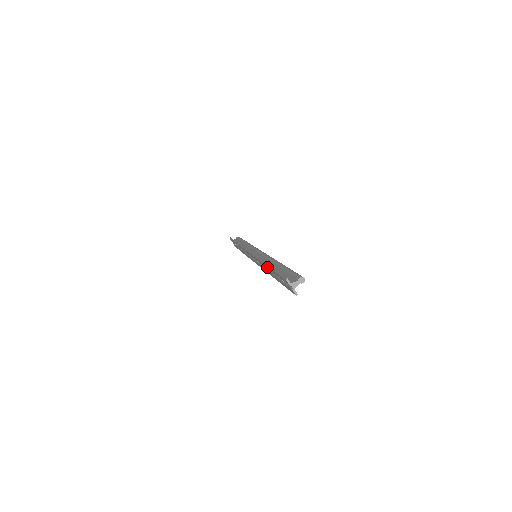
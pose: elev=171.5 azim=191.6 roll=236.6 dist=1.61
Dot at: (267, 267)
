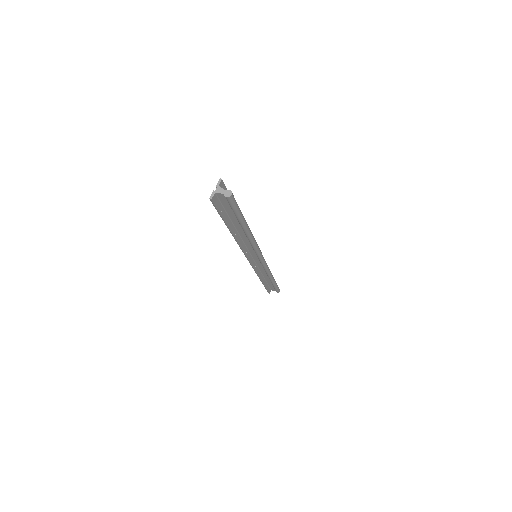
Dot at: occluded
